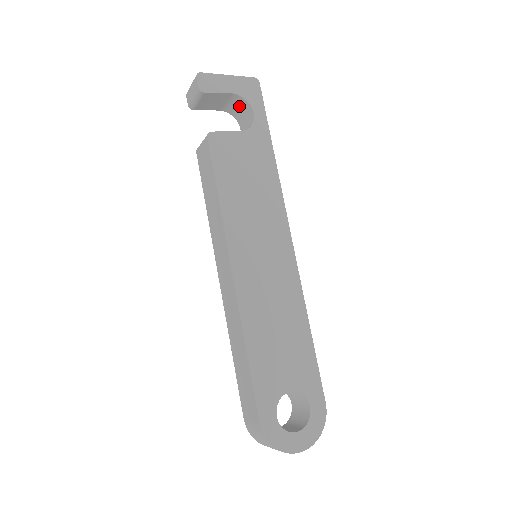
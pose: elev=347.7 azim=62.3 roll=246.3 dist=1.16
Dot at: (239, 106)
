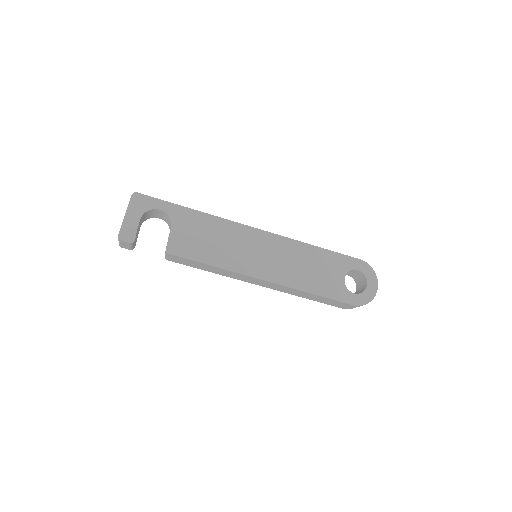
Dot at: (147, 215)
